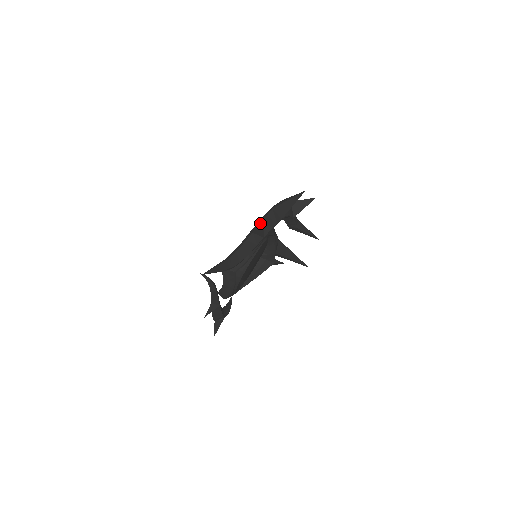
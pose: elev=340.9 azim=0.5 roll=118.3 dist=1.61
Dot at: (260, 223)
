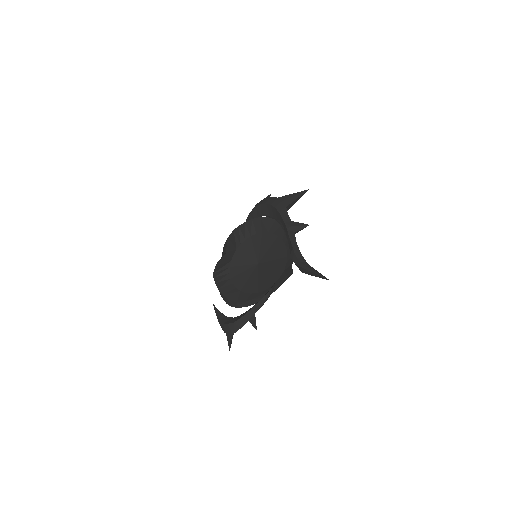
Dot at: (294, 222)
